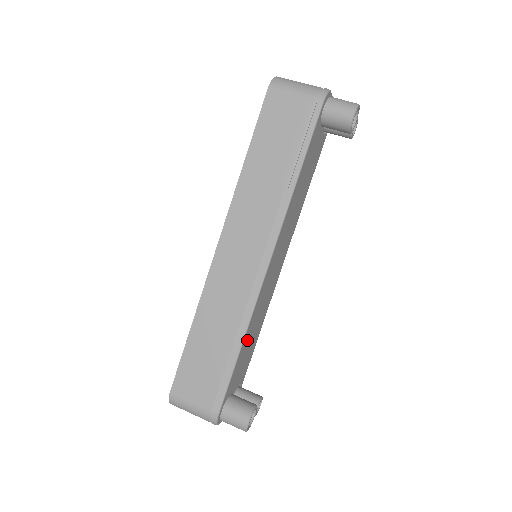
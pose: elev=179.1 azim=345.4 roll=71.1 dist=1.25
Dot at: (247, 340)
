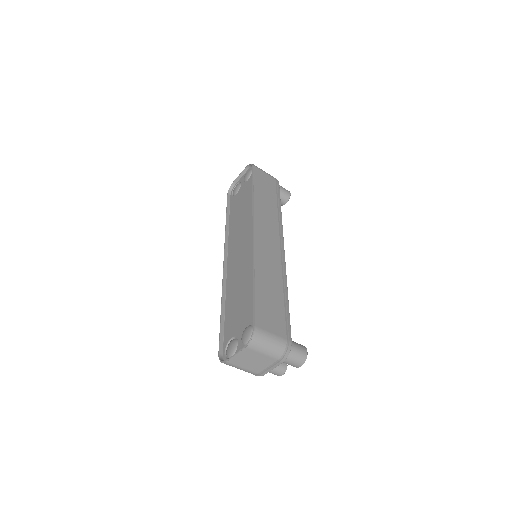
Dot at: occluded
